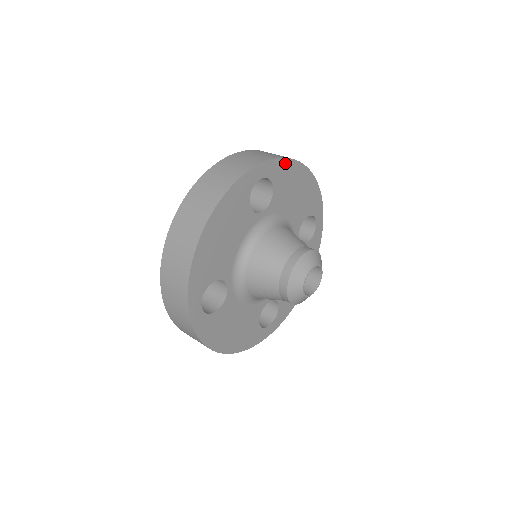
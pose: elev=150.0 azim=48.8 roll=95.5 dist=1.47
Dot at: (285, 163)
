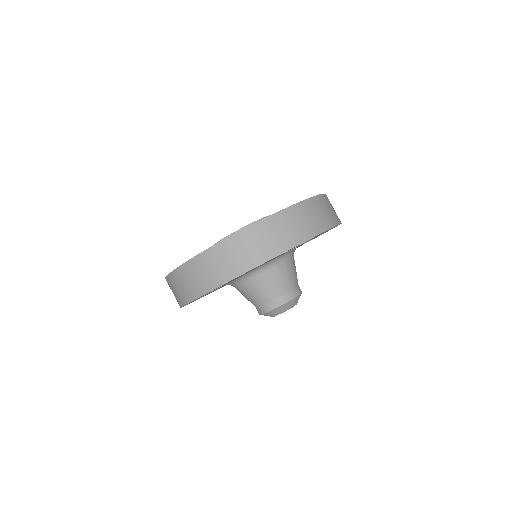
Dot at: occluded
